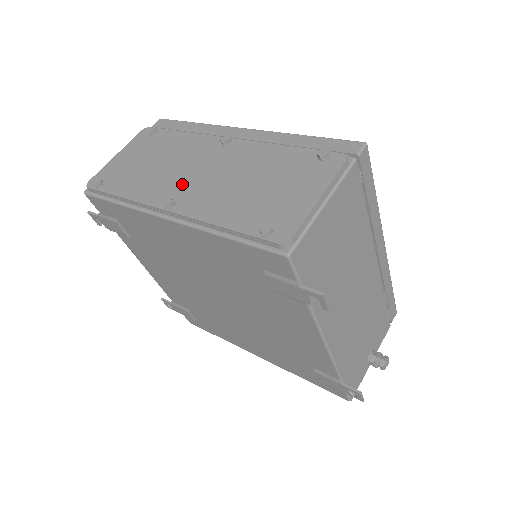
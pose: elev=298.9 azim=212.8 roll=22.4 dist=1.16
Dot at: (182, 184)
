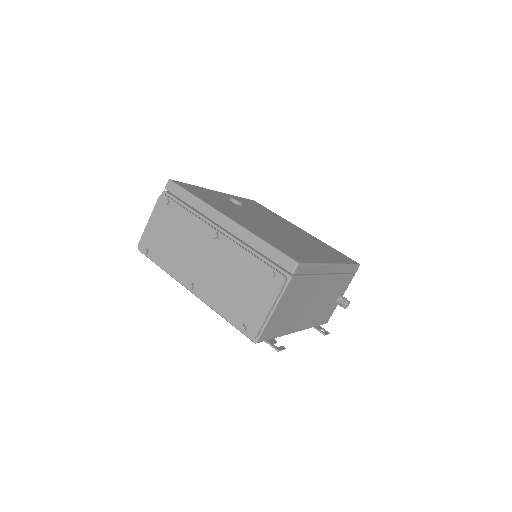
Dot at: (195, 270)
